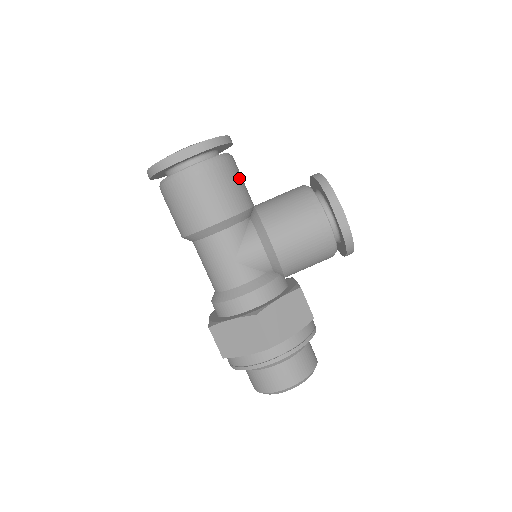
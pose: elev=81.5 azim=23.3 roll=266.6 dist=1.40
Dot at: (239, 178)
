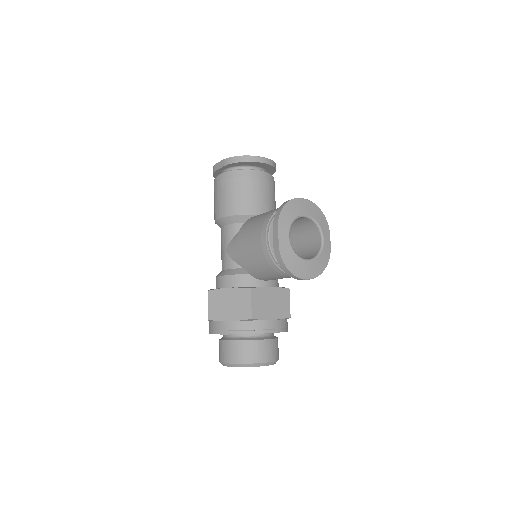
Dot at: (251, 190)
